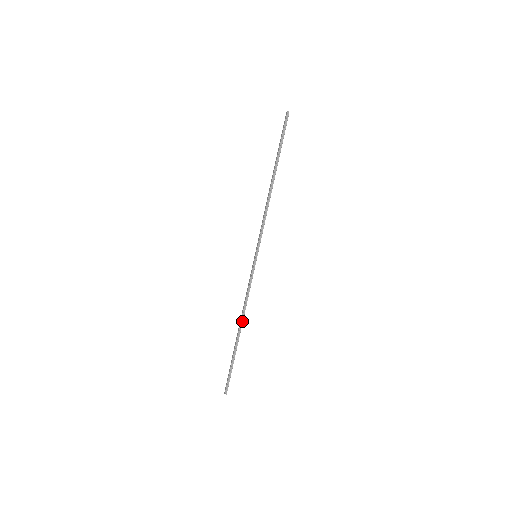
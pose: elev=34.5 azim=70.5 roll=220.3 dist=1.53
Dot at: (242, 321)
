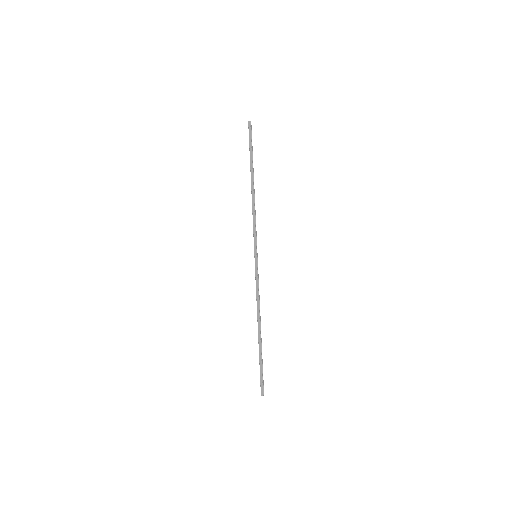
Dot at: (260, 320)
